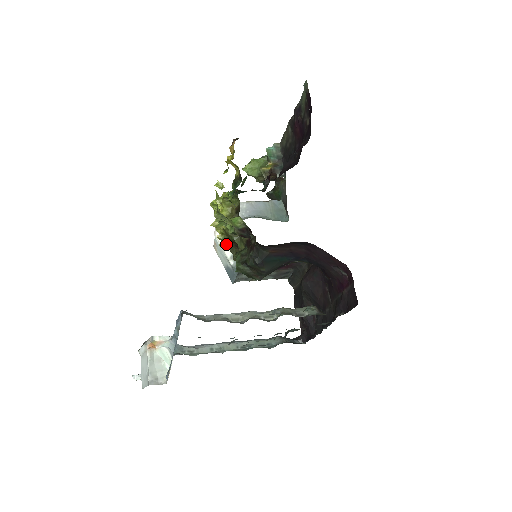
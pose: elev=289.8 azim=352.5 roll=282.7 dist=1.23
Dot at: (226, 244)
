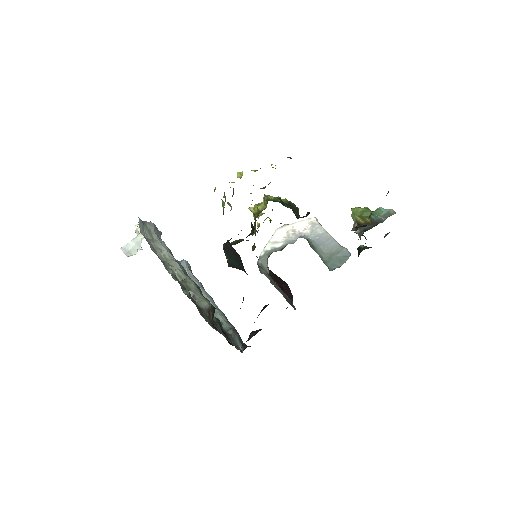
Dot at: occluded
